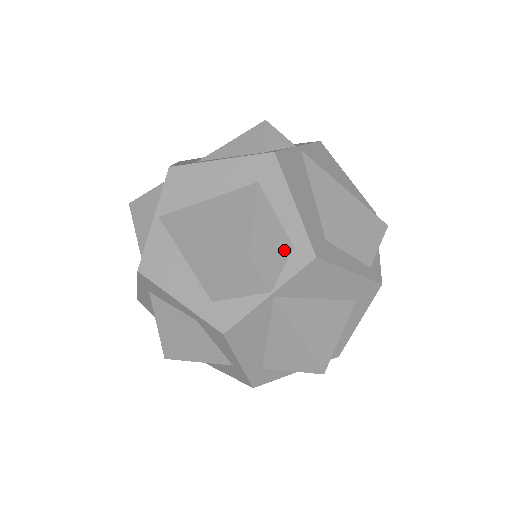
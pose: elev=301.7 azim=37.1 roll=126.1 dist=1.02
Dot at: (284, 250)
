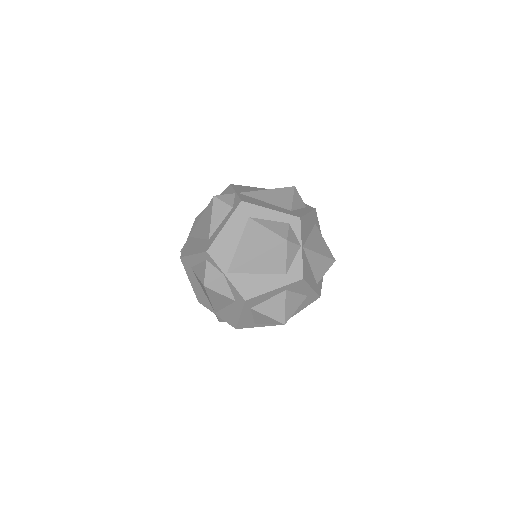
Dot at: (289, 227)
